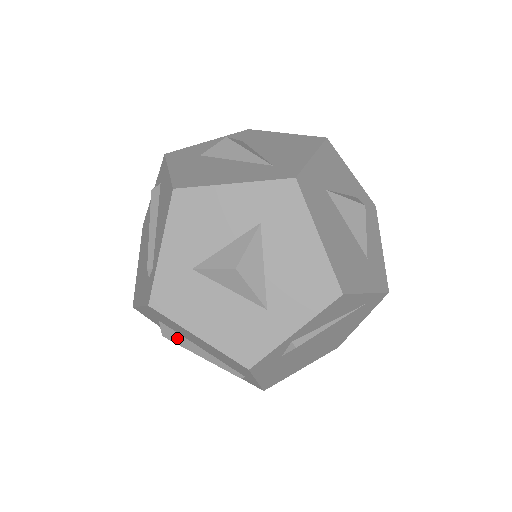
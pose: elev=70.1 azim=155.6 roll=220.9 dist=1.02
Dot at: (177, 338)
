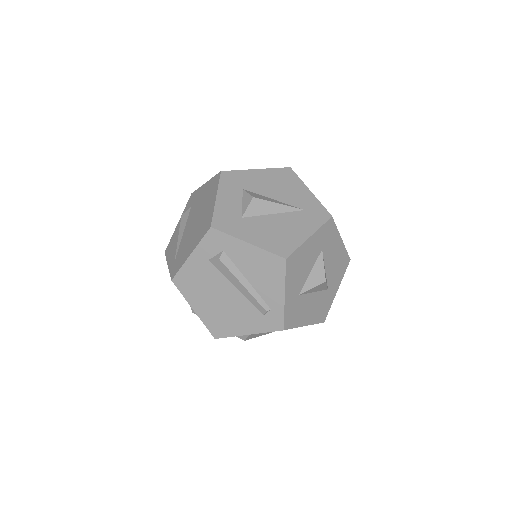
Dot at: (256, 335)
